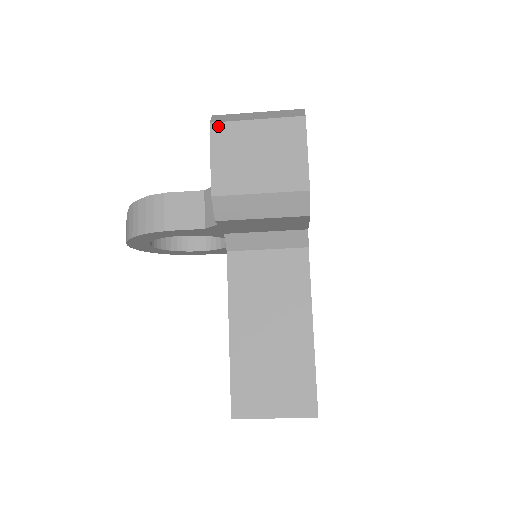
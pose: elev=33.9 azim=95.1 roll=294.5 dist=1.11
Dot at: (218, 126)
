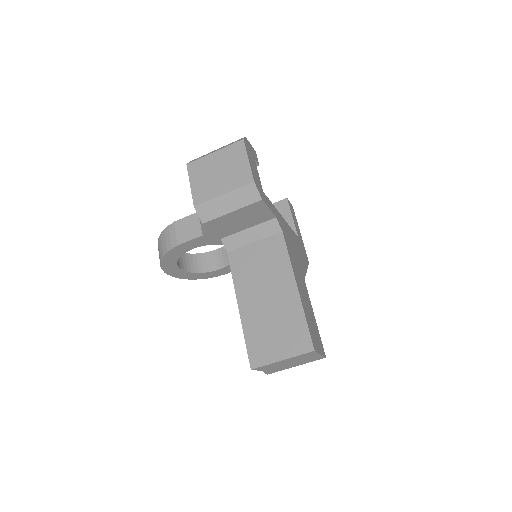
Dot at: (192, 164)
